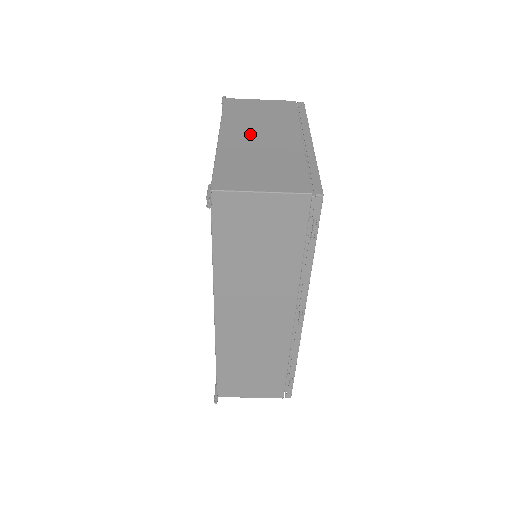
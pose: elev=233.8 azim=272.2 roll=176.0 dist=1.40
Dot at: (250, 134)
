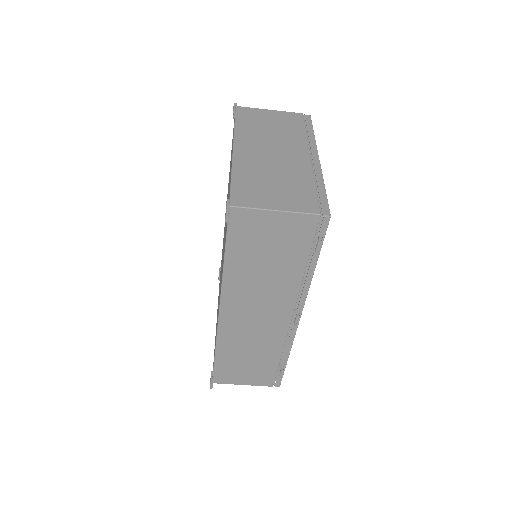
Dot at: (262, 148)
